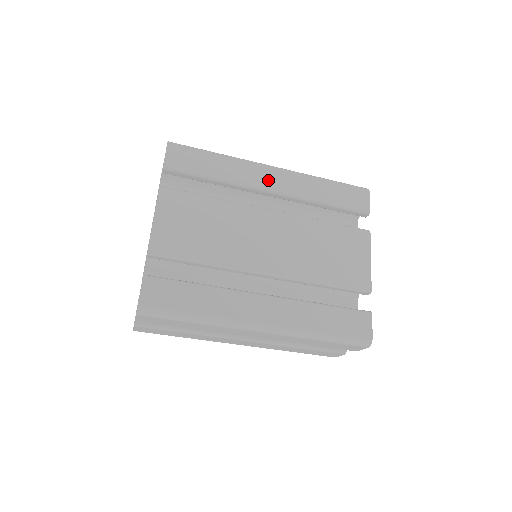
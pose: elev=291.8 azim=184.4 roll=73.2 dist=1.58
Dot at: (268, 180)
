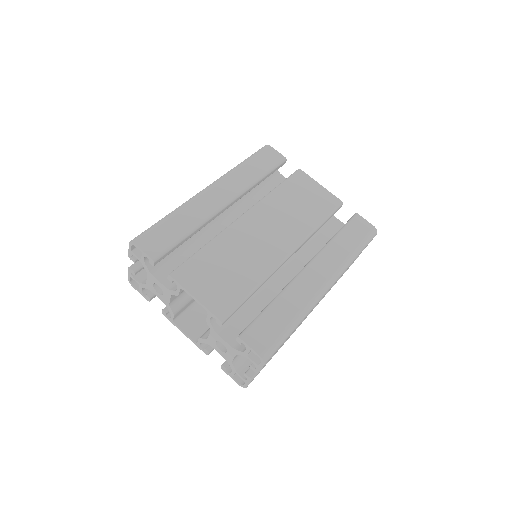
Dot at: (217, 199)
